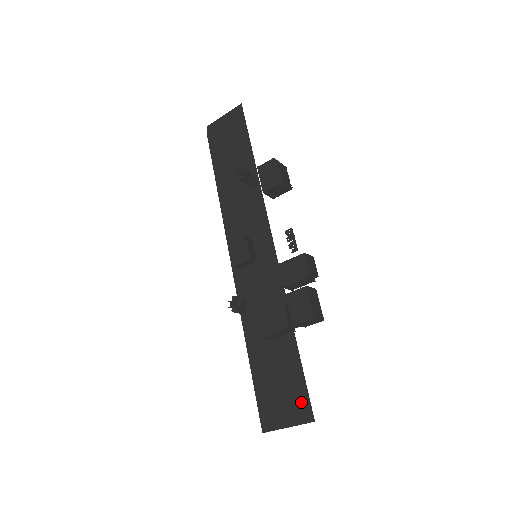
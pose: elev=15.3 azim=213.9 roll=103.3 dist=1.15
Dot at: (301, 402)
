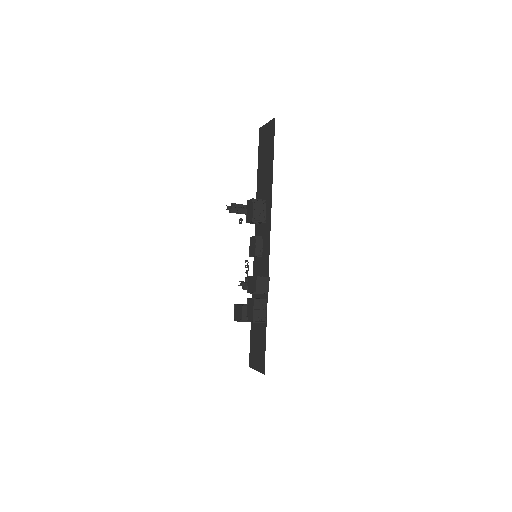
Dot at: (262, 360)
